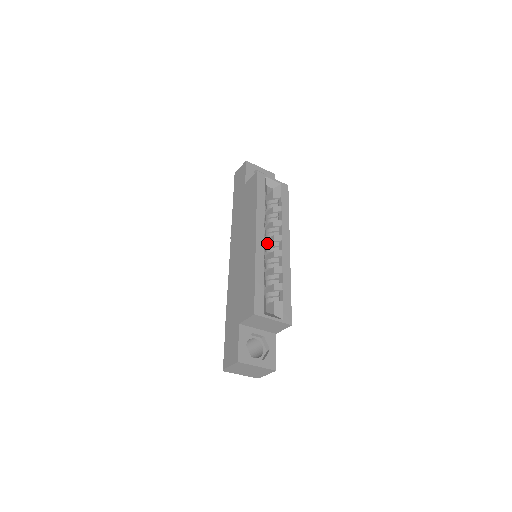
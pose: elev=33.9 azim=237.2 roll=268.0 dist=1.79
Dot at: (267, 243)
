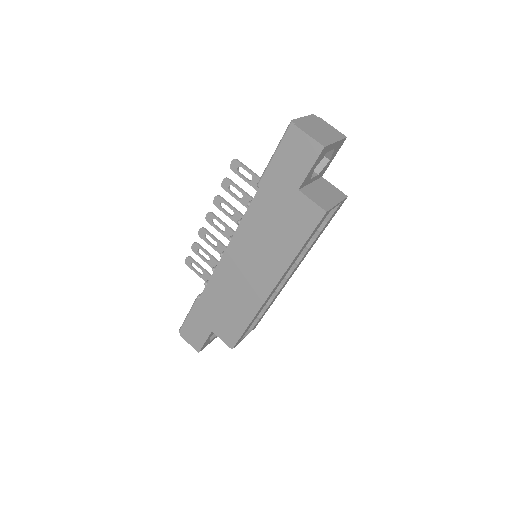
Dot at: occluded
